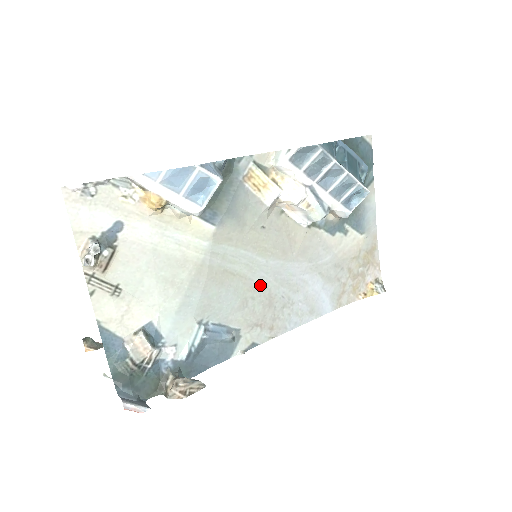
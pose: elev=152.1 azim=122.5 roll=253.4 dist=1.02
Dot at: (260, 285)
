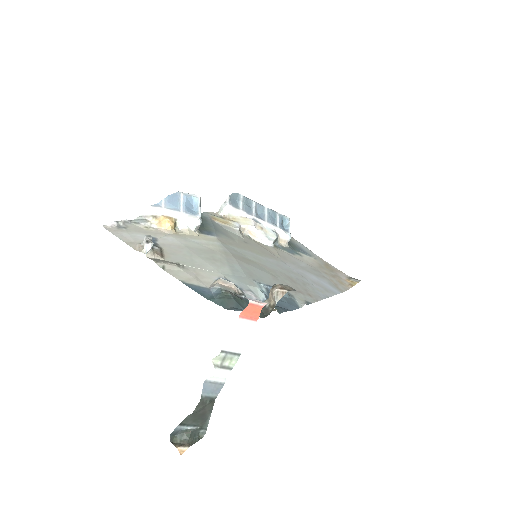
Dot at: (275, 270)
